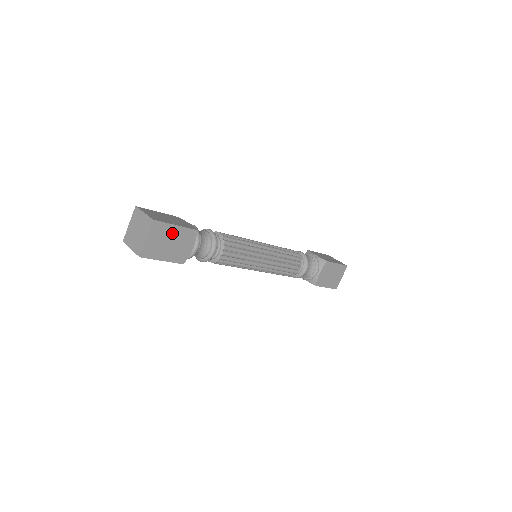
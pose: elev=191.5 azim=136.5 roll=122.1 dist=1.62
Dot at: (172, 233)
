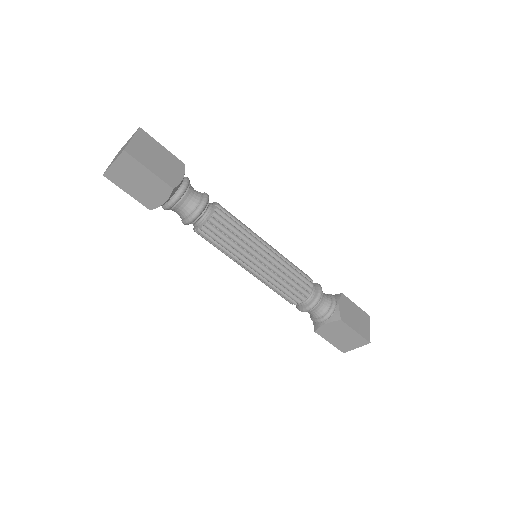
Dot at: (159, 151)
